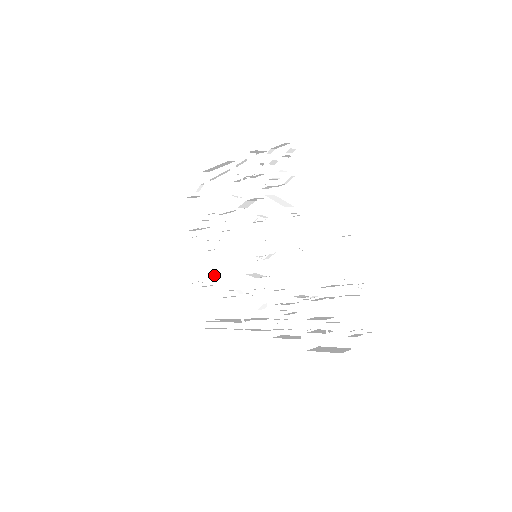
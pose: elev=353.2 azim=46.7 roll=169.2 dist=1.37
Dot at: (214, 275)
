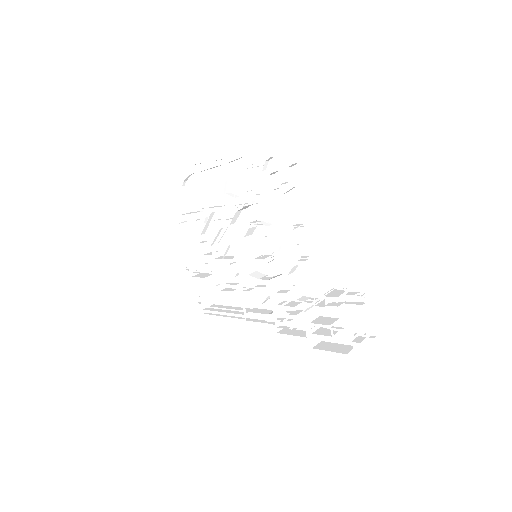
Dot at: (211, 268)
